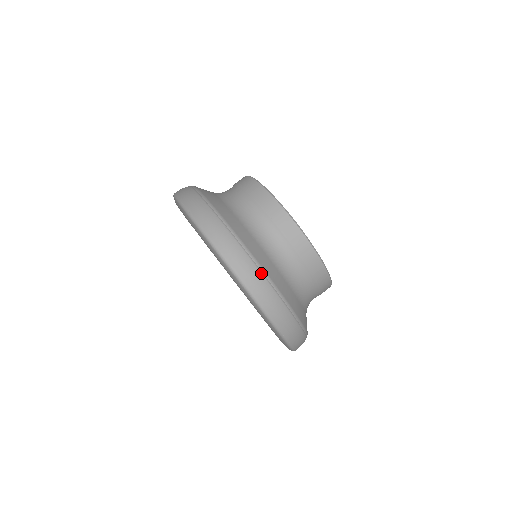
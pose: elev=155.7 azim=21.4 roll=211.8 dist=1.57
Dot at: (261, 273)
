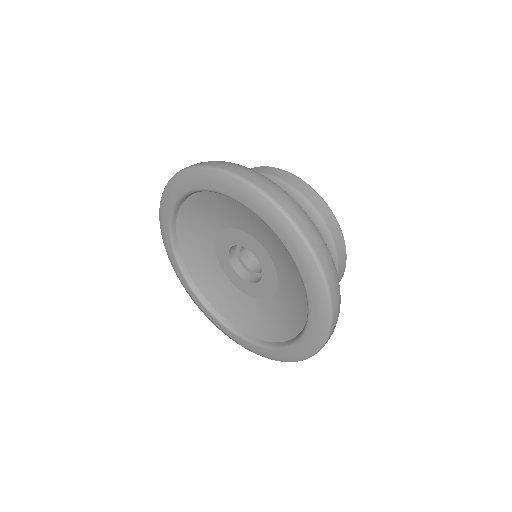
Dot at: occluded
